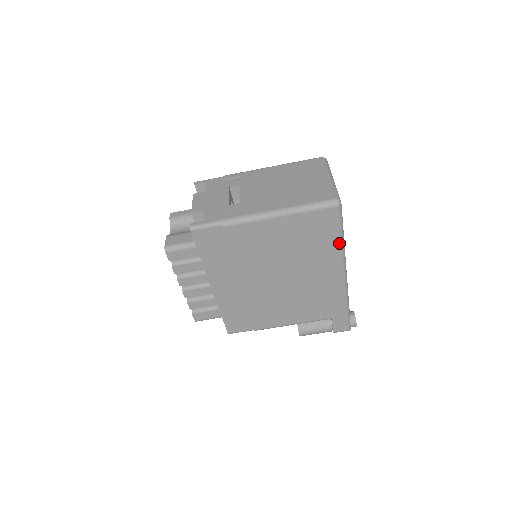
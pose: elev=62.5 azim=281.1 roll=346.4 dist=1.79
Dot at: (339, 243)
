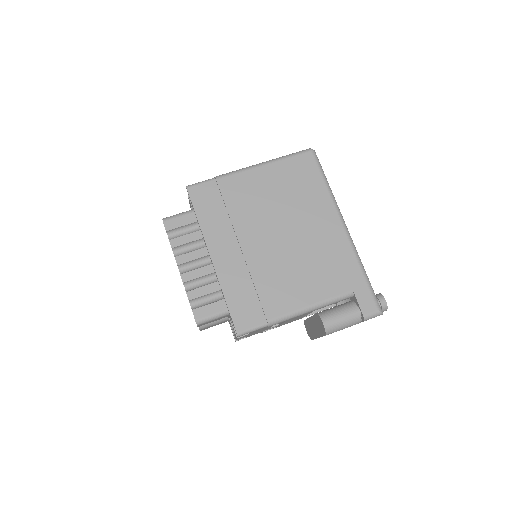
Dot at: (326, 188)
